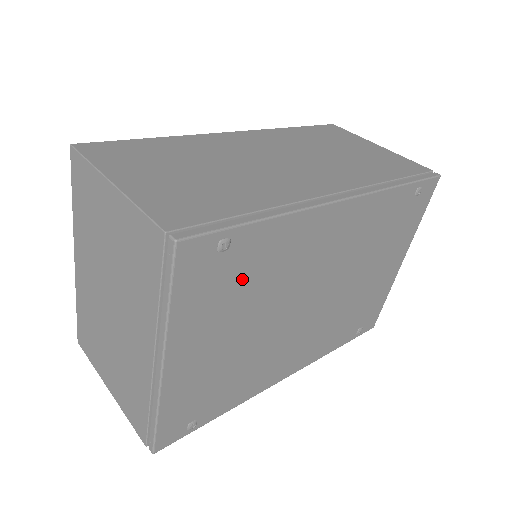
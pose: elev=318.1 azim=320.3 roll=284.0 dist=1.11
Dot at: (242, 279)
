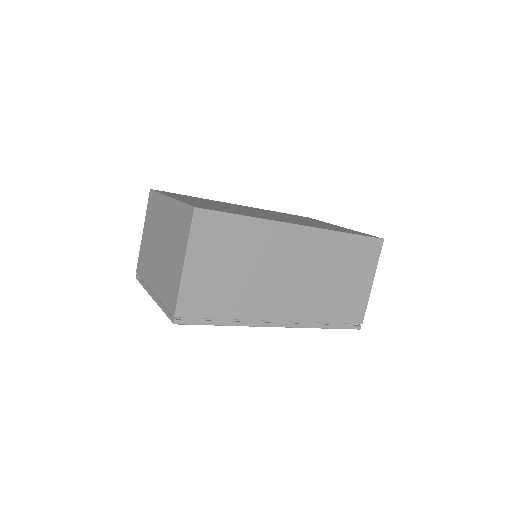
Dot at: occluded
